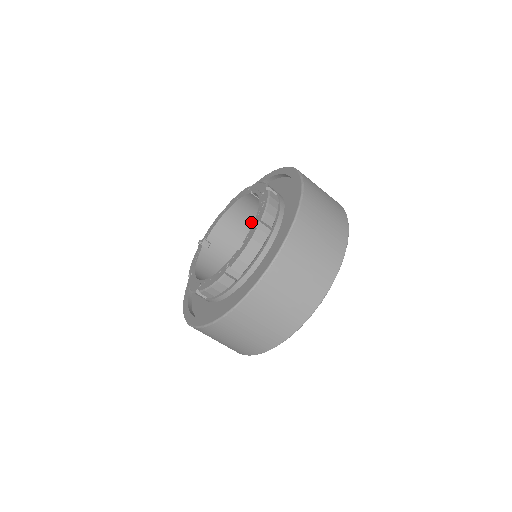
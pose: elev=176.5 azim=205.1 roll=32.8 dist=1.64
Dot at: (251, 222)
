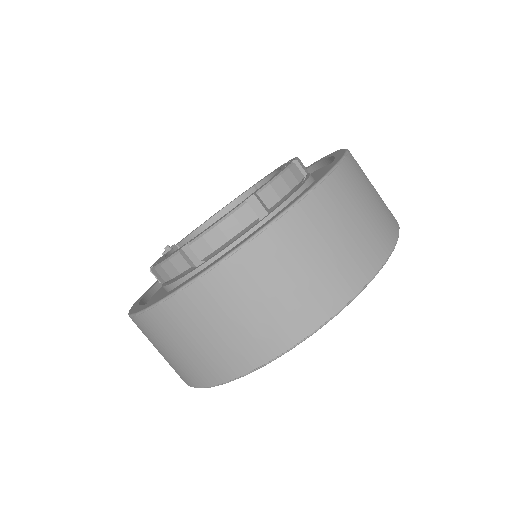
Dot at: occluded
